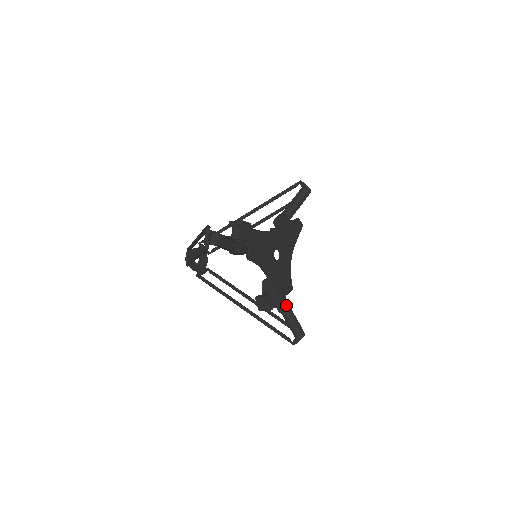
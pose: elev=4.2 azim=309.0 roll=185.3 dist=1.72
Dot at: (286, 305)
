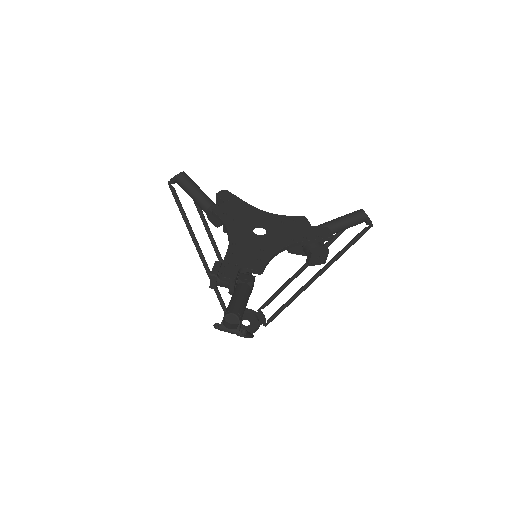
Dot at: (235, 275)
